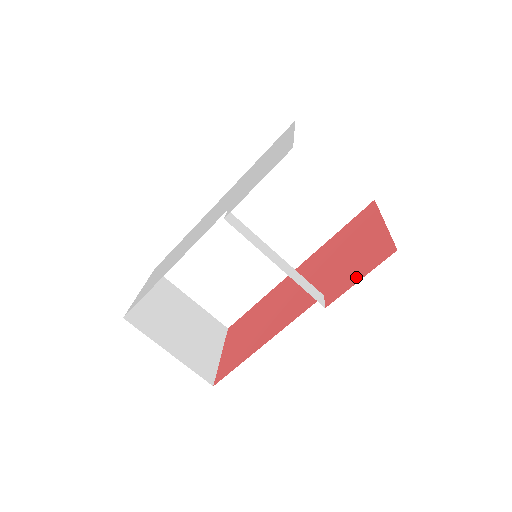
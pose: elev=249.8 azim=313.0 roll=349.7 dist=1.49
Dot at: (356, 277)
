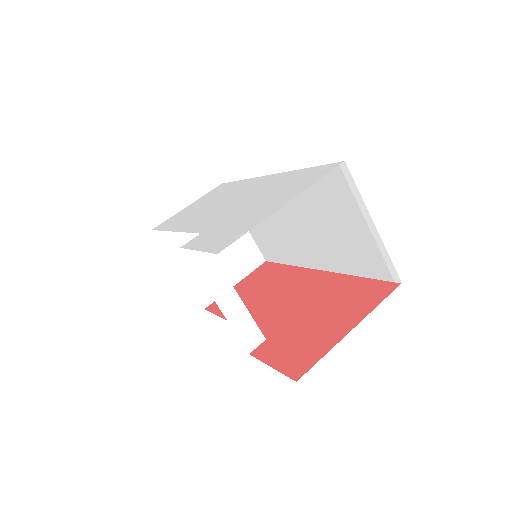
Dot at: (276, 359)
